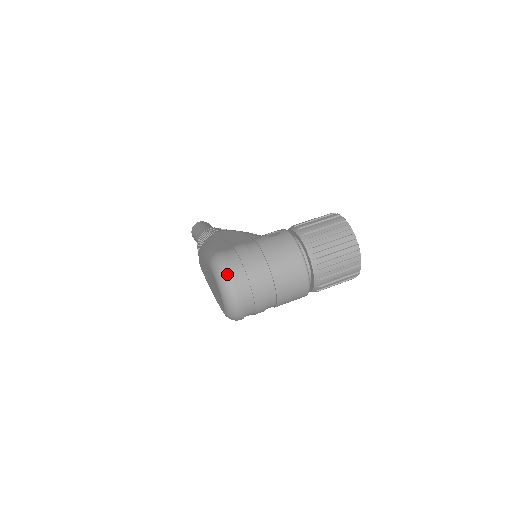
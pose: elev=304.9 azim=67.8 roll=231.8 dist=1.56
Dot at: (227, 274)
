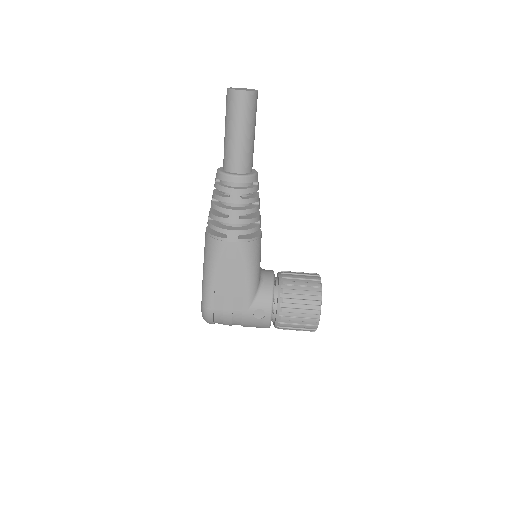
Dot at: occluded
